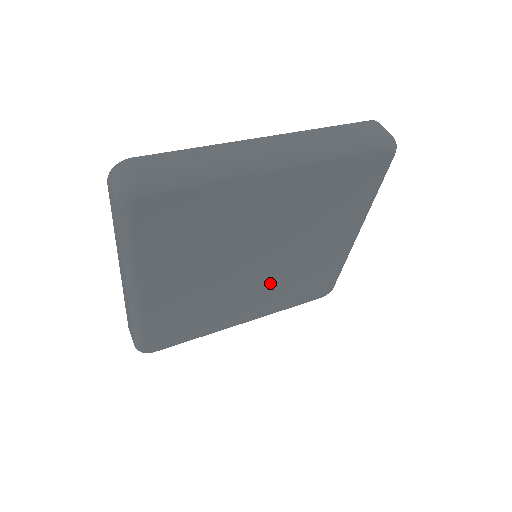
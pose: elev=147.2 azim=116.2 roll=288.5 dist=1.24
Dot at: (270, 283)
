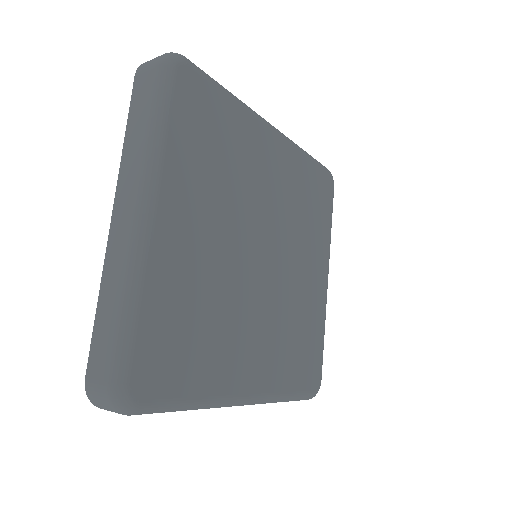
Dot at: (271, 314)
